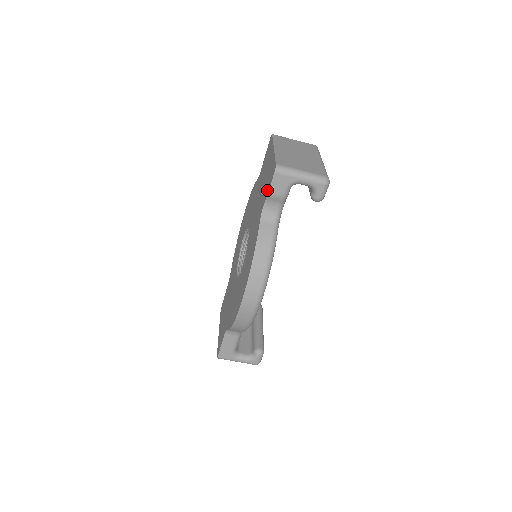
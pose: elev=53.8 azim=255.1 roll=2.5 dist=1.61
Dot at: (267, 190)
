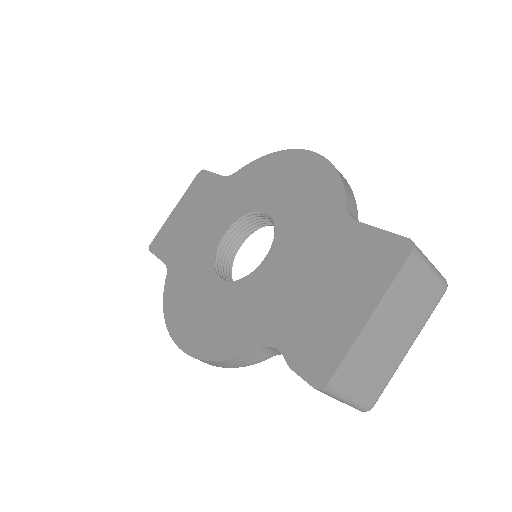
Dot at: (296, 355)
